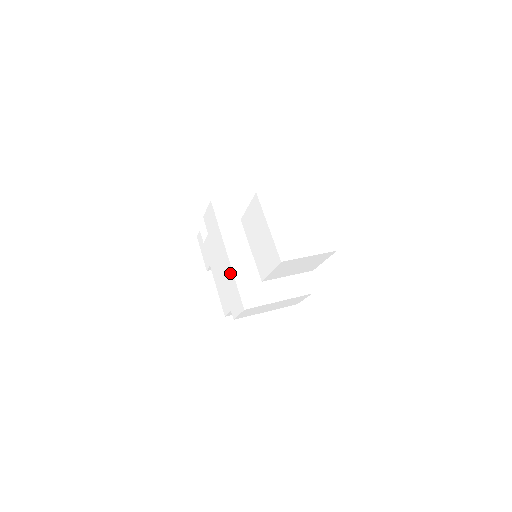
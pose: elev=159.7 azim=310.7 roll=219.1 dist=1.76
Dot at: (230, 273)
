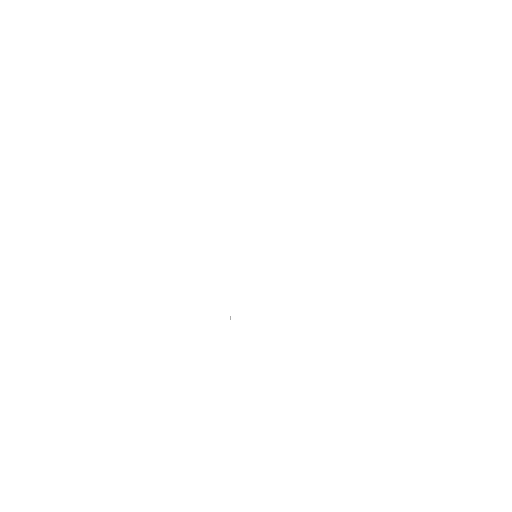
Dot at: (276, 290)
